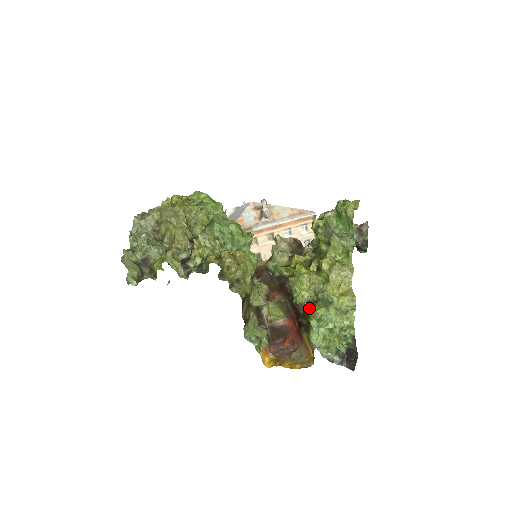
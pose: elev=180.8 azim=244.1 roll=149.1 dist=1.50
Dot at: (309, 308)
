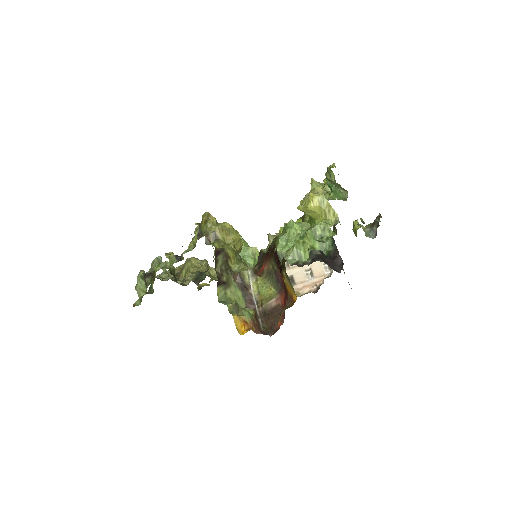
Dot at: occluded
